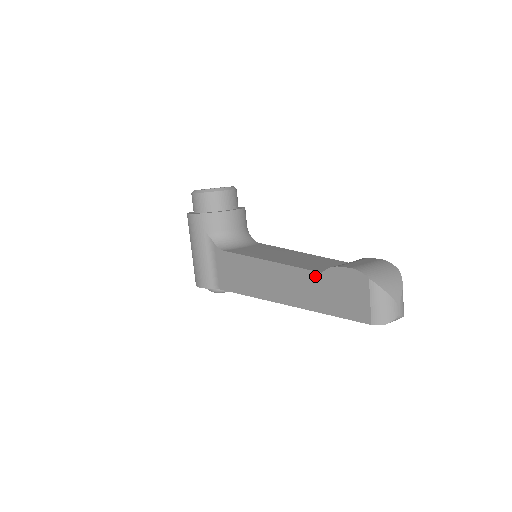
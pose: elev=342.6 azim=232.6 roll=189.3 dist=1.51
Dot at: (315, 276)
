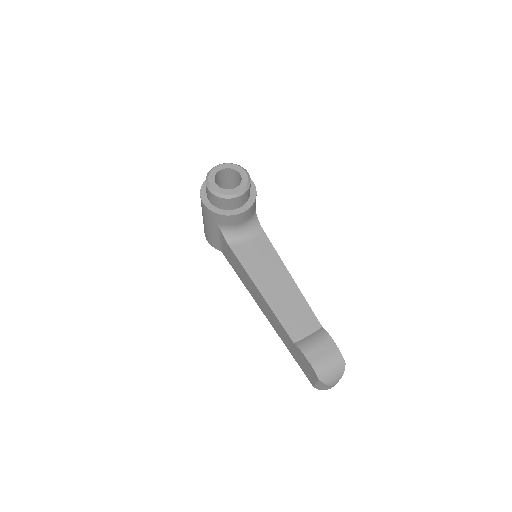
Dot at: (289, 338)
